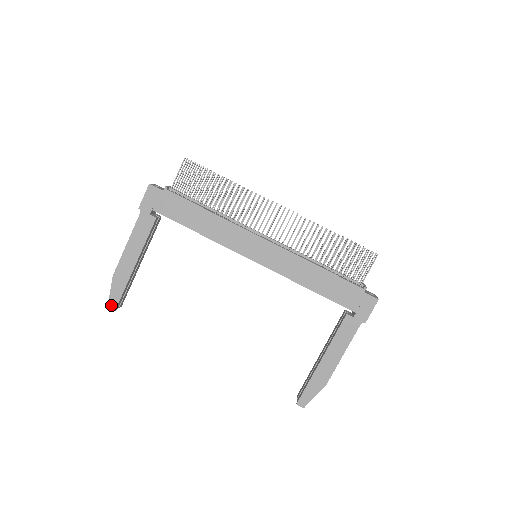
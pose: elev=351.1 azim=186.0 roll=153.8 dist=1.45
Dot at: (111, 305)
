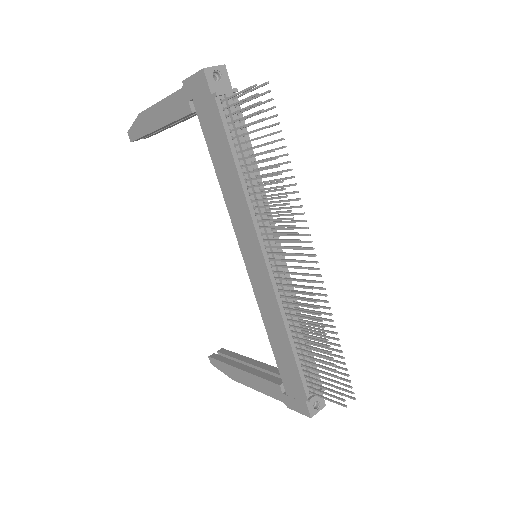
Dot at: (130, 134)
